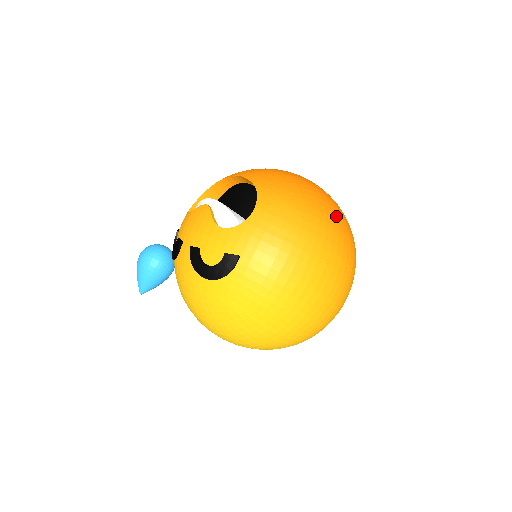
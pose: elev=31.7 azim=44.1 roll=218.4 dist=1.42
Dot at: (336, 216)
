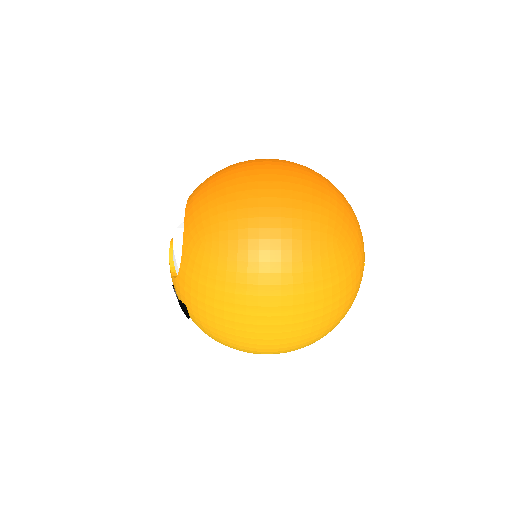
Dot at: (268, 244)
